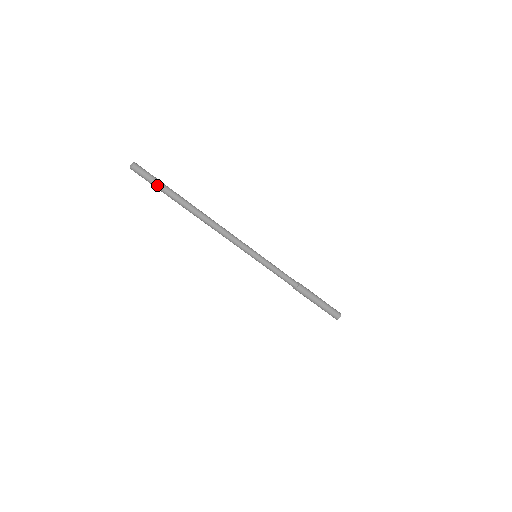
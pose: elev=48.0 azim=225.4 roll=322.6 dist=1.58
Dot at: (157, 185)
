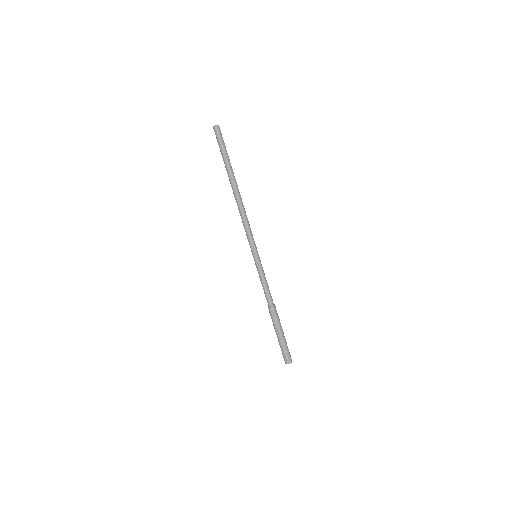
Dot at: (223, 150)
